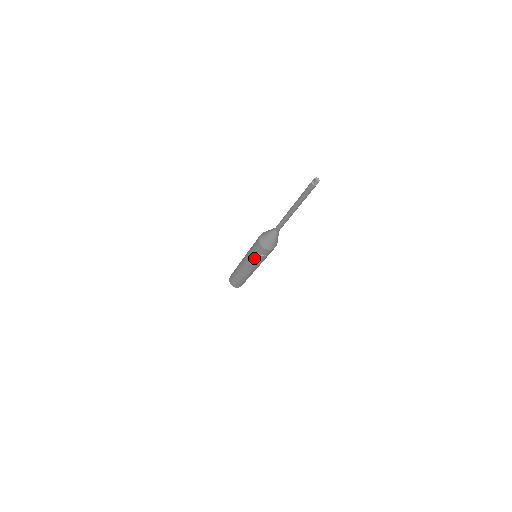
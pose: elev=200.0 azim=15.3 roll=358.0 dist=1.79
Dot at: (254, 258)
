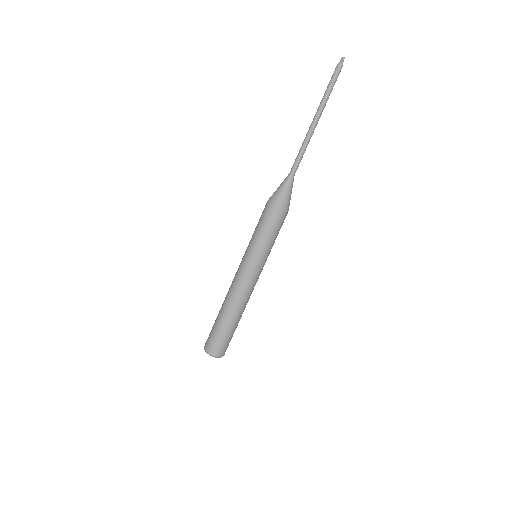
Dot at: (252, 237)
